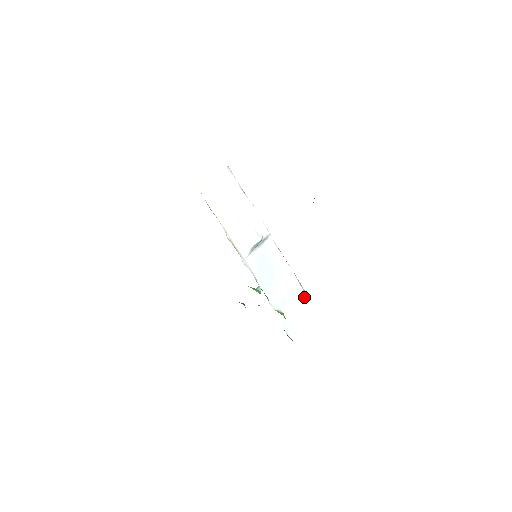
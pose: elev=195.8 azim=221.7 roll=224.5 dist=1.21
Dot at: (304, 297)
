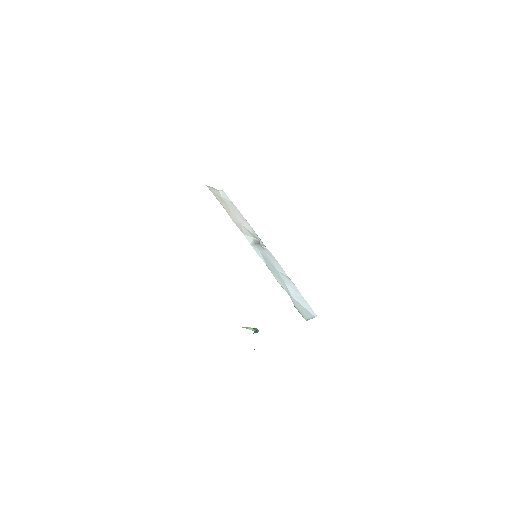
Dot at: (305, 302)
